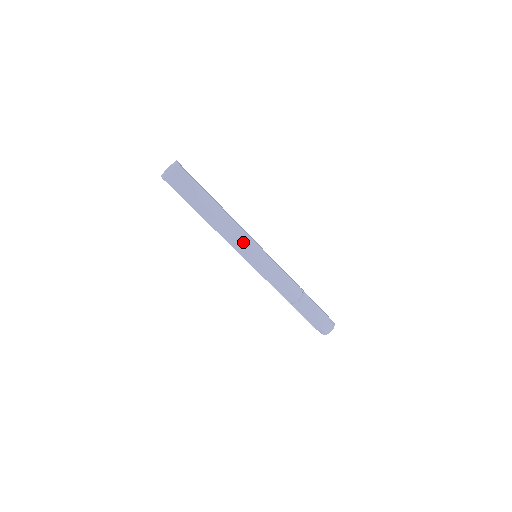
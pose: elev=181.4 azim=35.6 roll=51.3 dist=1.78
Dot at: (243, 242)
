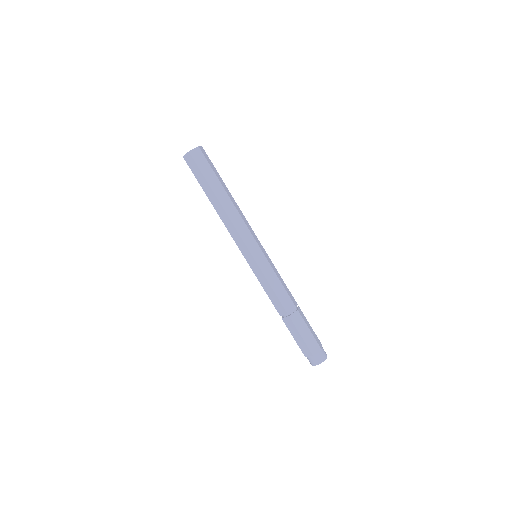
Dot at: (242, 236)
